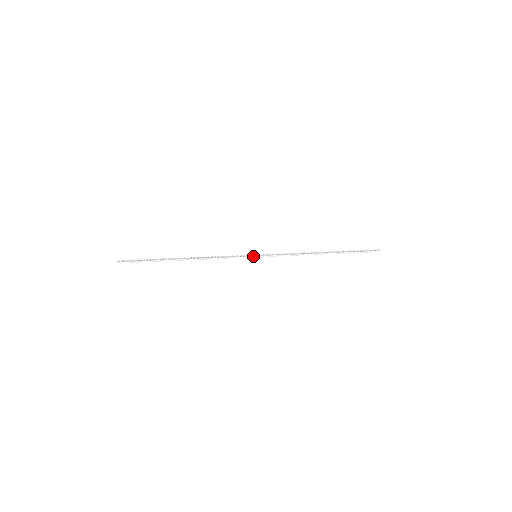
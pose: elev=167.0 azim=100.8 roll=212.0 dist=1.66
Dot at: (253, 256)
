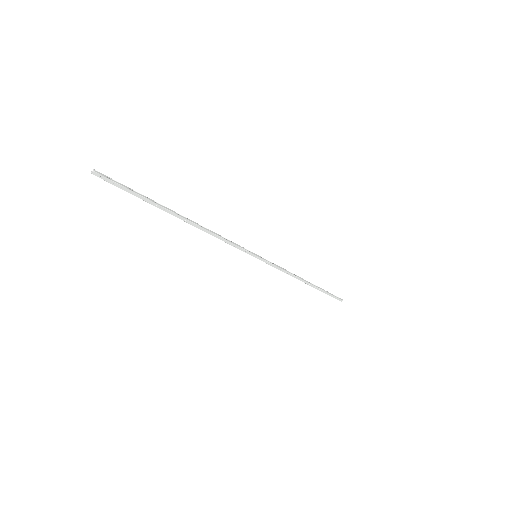
Dot at: (254, 253)
